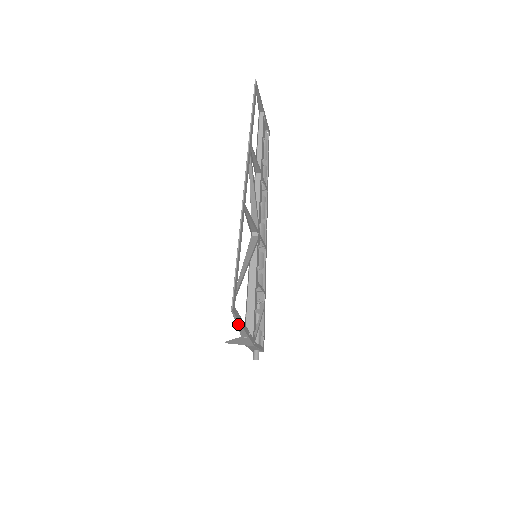
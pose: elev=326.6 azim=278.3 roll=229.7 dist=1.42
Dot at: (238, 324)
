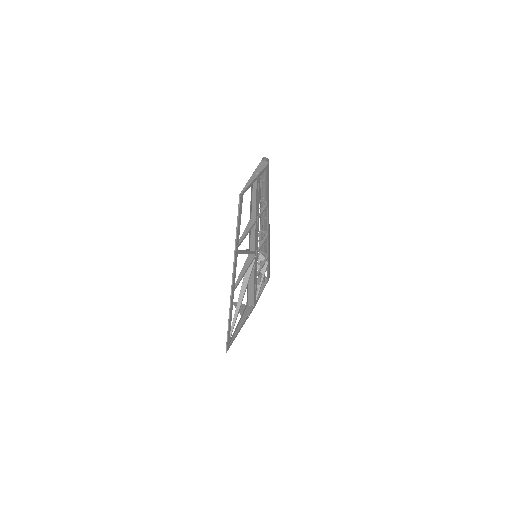
Dot at: occluded
